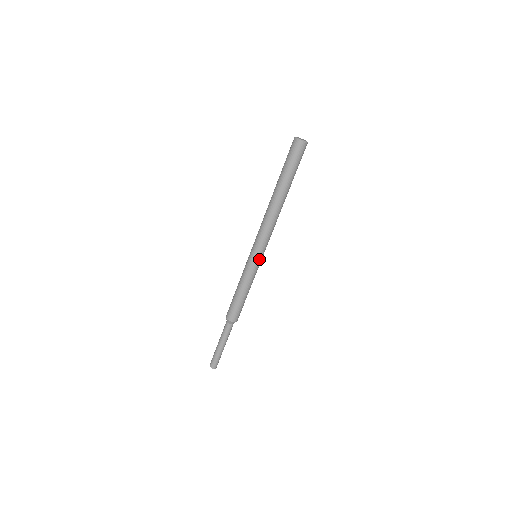
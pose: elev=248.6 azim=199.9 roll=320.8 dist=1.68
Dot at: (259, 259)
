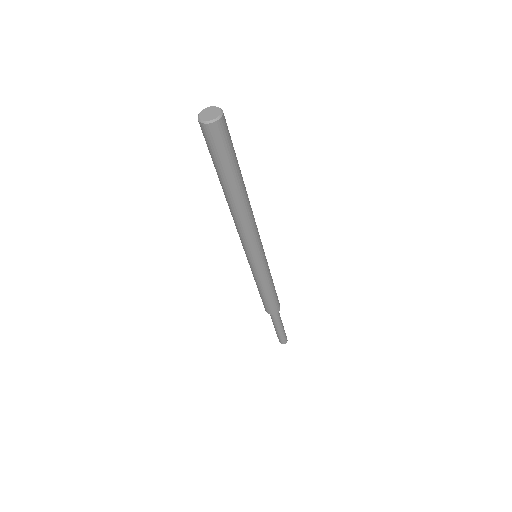
Dot at: (264, 255)
